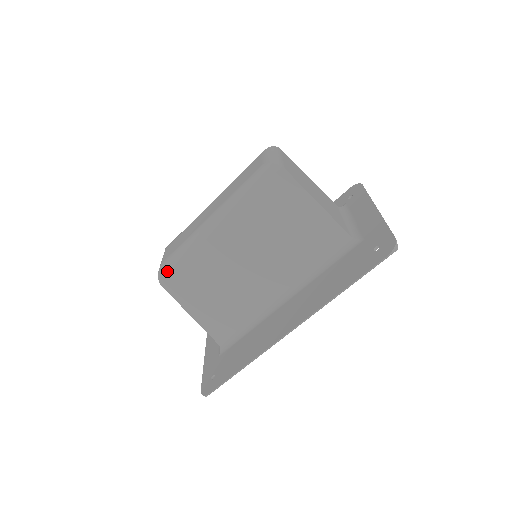
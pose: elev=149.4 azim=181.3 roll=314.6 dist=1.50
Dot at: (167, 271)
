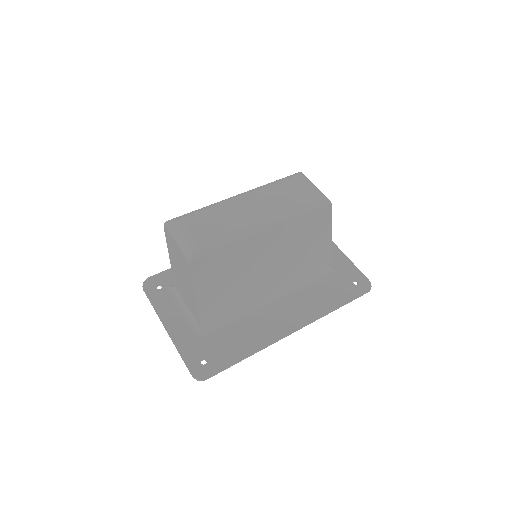
Dot at: (204, 253)
